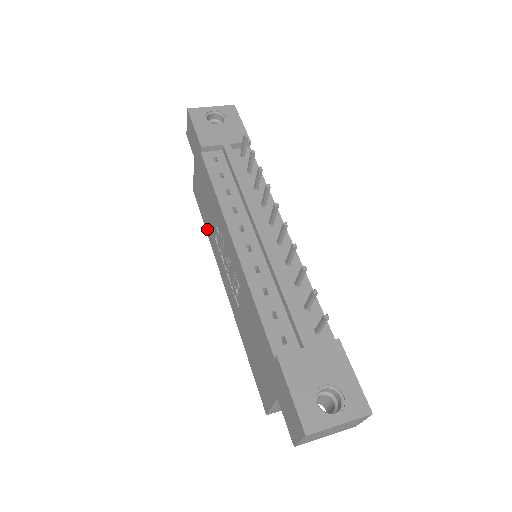
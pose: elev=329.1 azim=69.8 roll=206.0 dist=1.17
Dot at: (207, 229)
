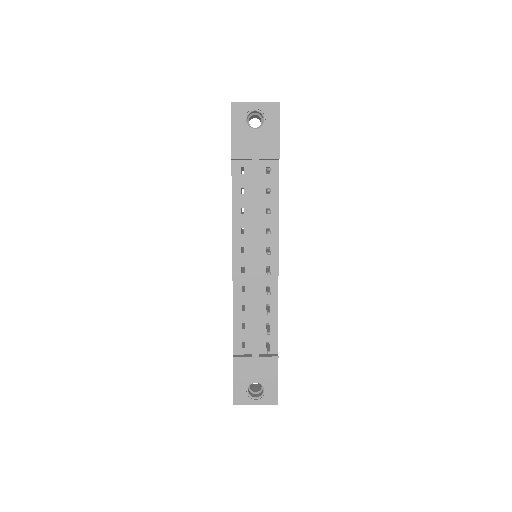
Dot at: occluded
